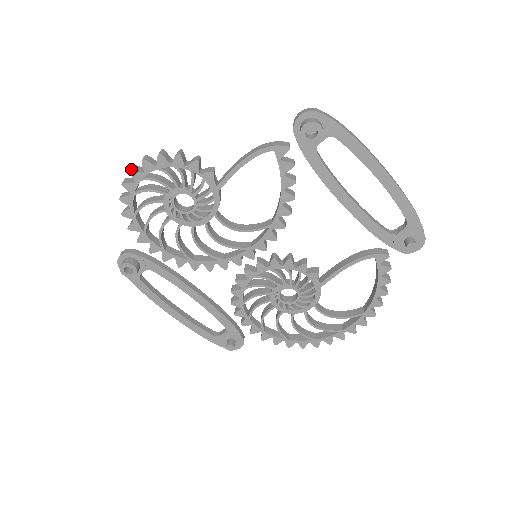
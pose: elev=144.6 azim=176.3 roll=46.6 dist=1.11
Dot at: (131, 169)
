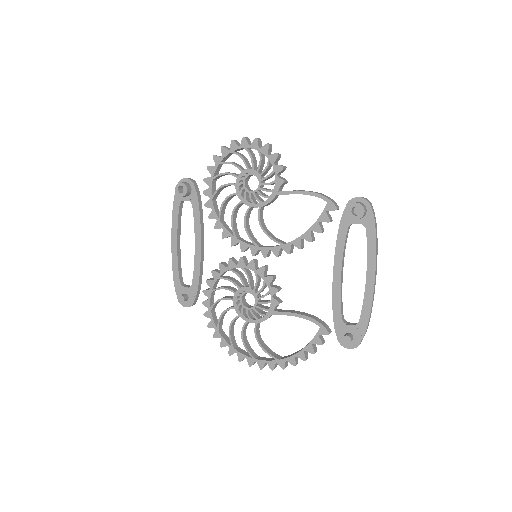
Dot at: (245, 137)
